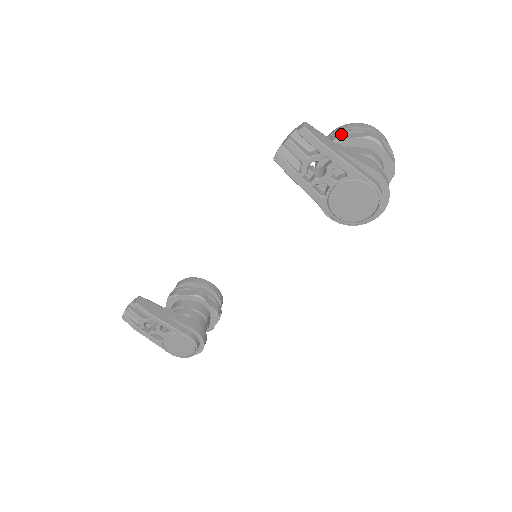
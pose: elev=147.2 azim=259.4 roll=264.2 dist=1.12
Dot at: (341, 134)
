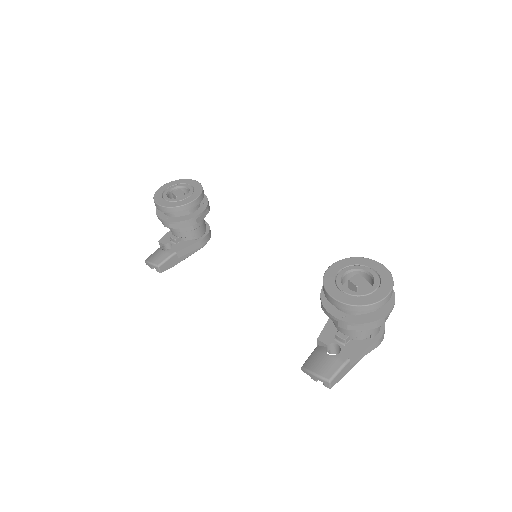
Dot at: (351, 325)
